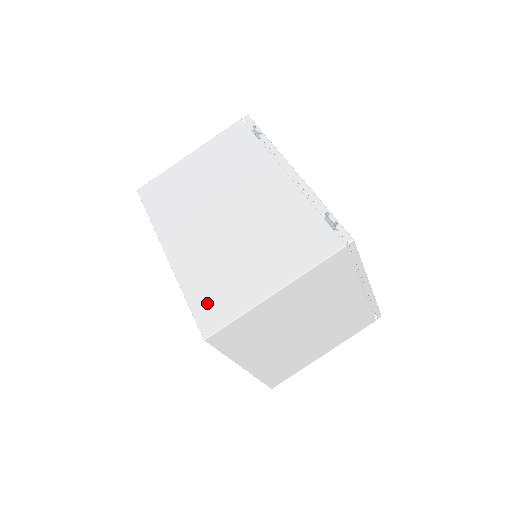
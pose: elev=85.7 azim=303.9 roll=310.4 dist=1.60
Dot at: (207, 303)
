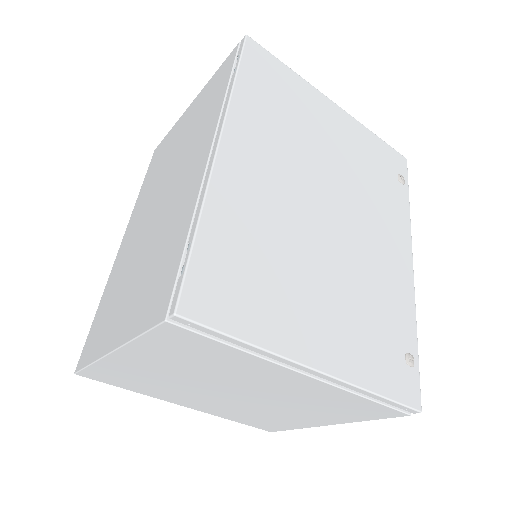
Dot at: (95, 327)
